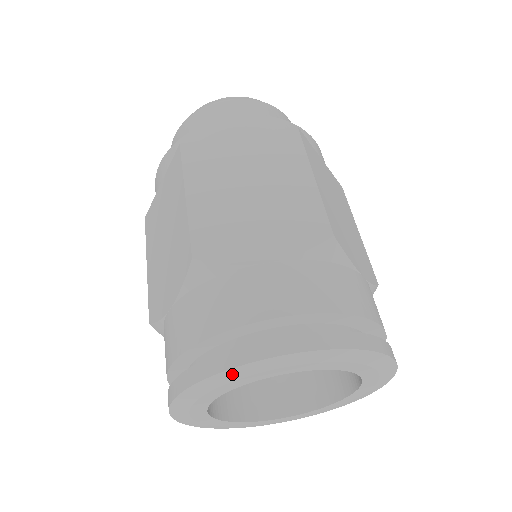
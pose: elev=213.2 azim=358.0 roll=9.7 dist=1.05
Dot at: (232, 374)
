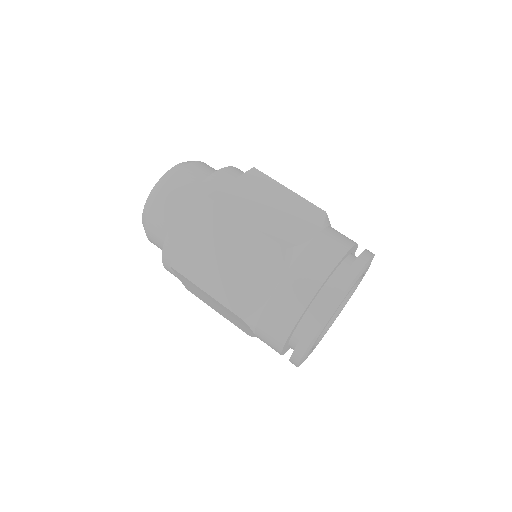
Dot at: (309, 348)
